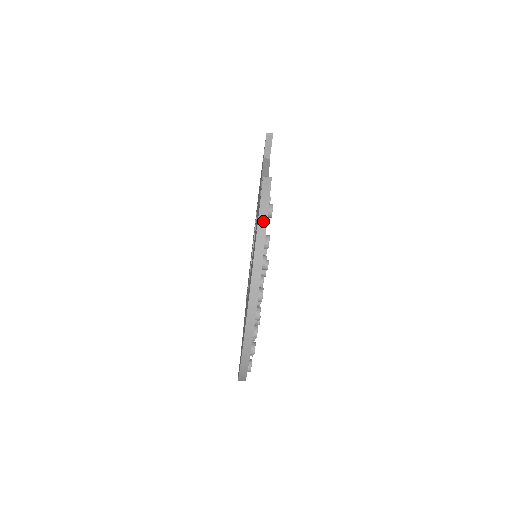
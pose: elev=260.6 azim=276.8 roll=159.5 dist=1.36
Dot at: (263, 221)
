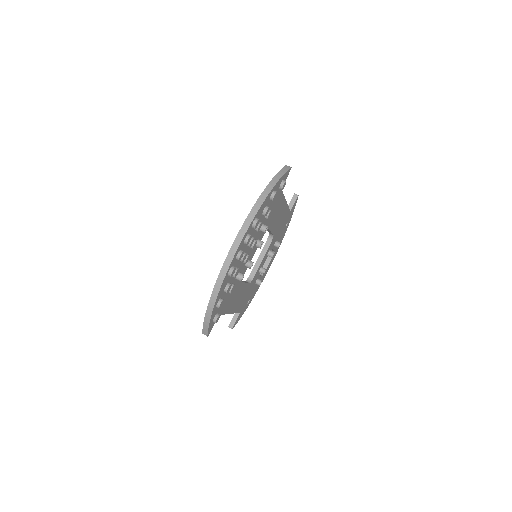
Dot at: (277, 178)
